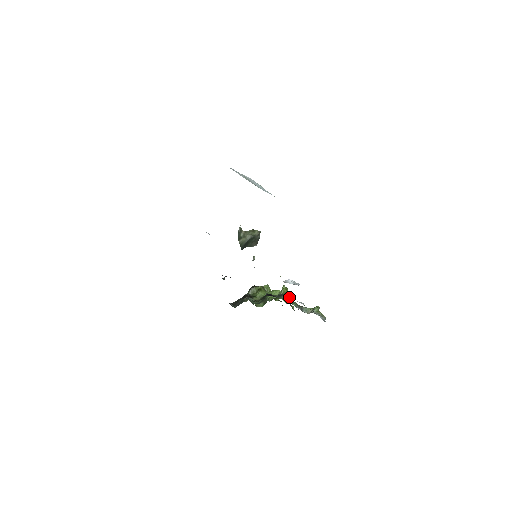
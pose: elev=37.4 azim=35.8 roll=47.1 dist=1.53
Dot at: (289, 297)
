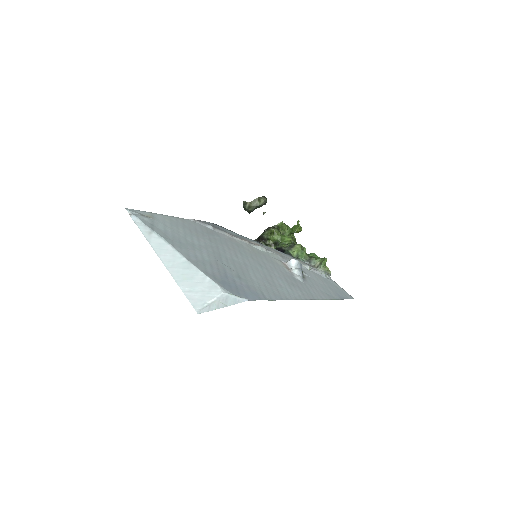
Dot at: (299, 249)
